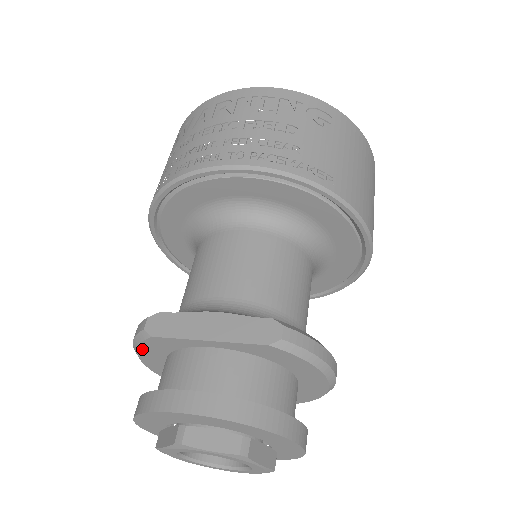
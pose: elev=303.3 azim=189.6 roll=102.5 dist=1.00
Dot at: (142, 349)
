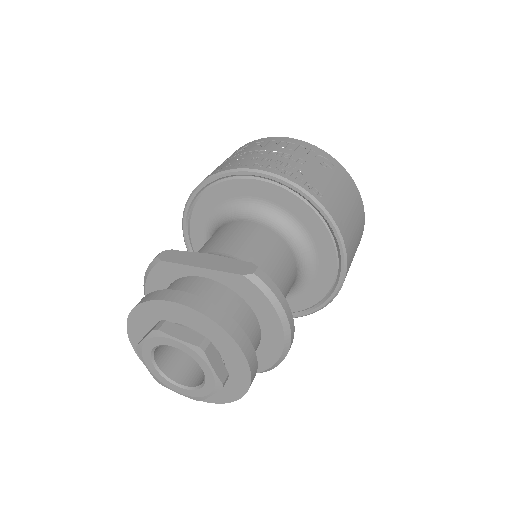
Dot at: (150, 279)
